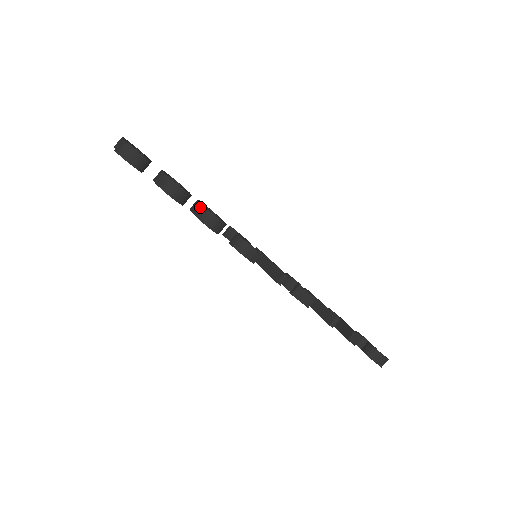
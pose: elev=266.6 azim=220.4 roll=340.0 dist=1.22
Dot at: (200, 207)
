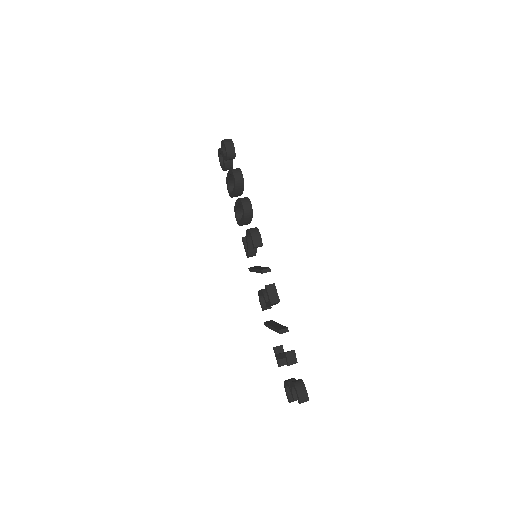
Dot at: (244, 197)
